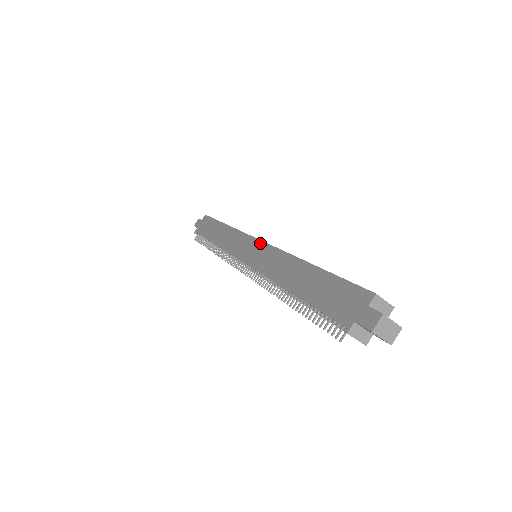
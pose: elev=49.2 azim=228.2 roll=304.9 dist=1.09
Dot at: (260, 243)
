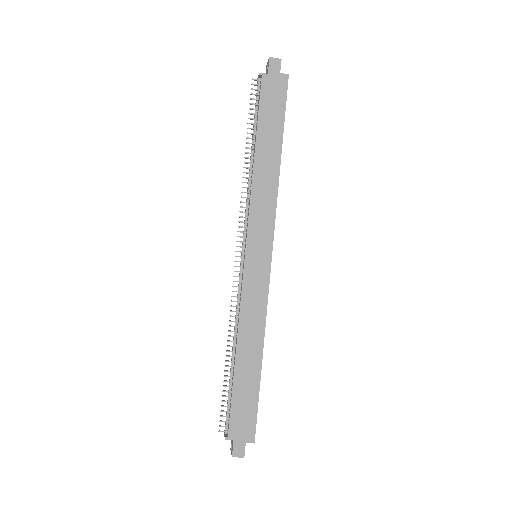
Dot at: (268, 268)
